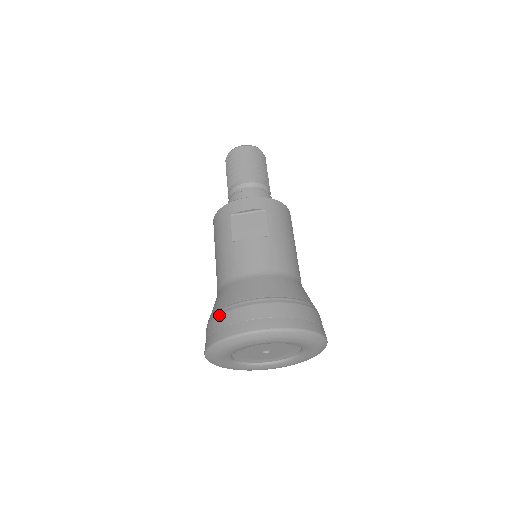
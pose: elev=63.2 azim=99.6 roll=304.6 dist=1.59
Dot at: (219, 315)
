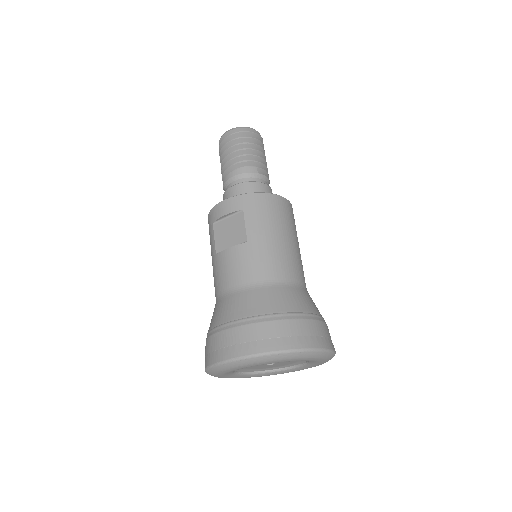
Dot at: (206, 340)
